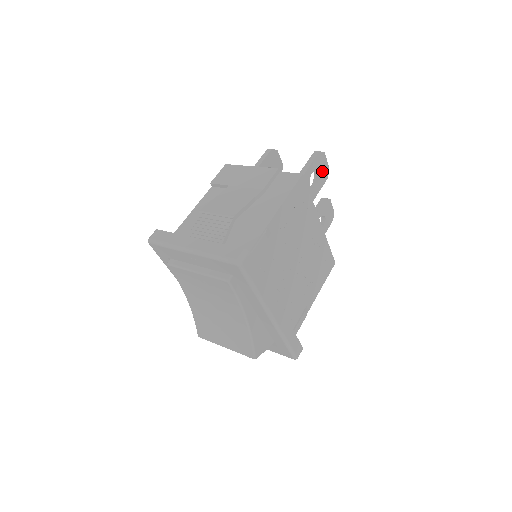
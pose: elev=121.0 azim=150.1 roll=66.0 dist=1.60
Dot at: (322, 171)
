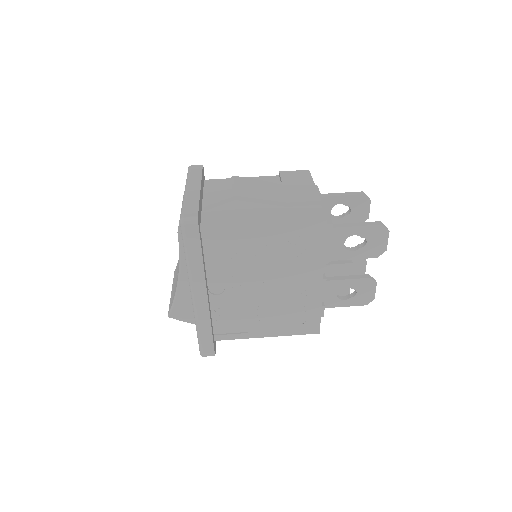
Dot at: (373, 245)
